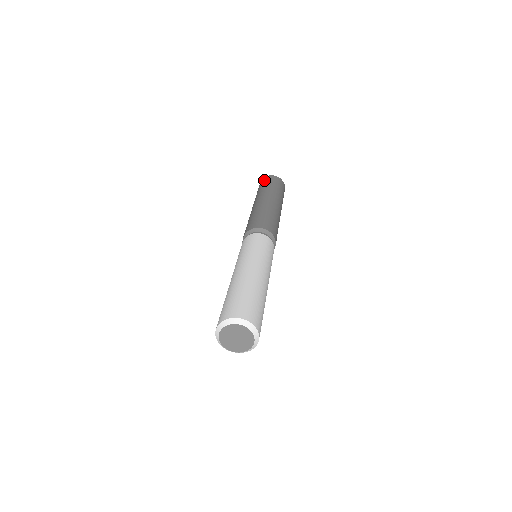
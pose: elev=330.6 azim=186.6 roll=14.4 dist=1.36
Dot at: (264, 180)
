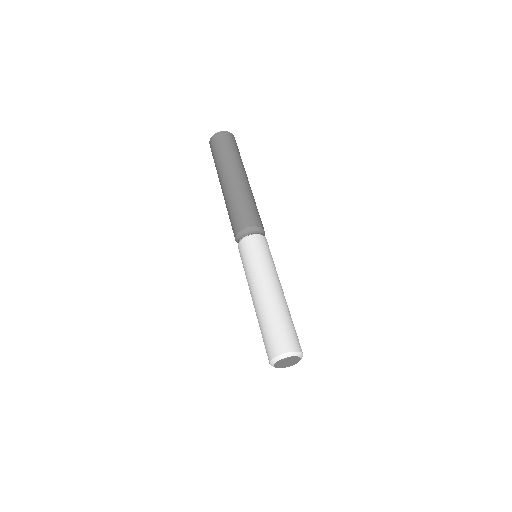
Dot at: (211, 151)
